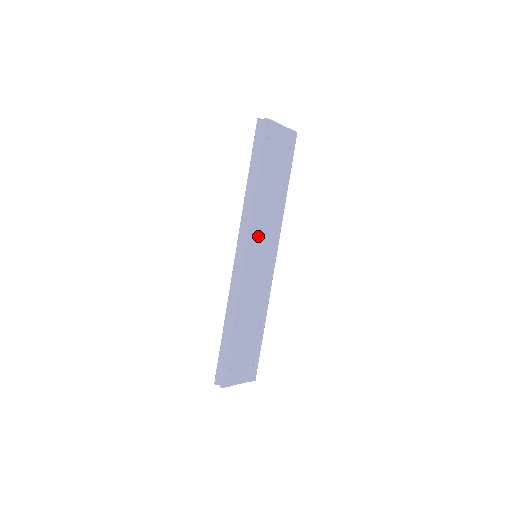
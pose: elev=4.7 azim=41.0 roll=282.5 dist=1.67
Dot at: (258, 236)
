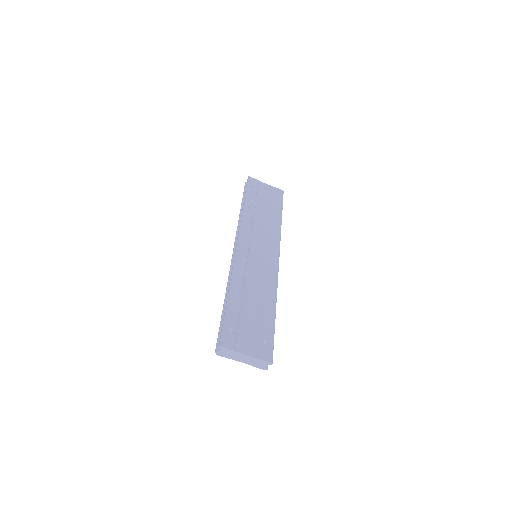
Dot at: (253, 238)
